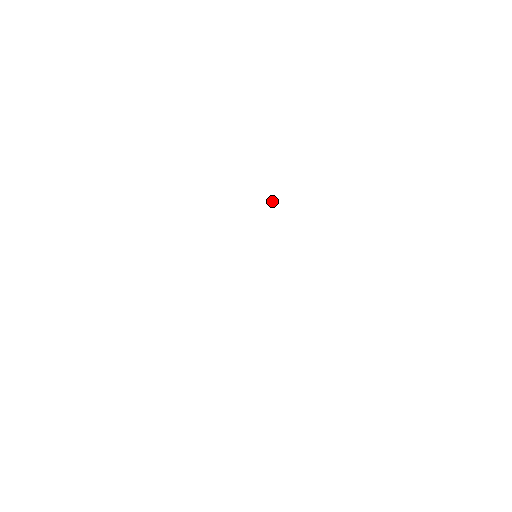
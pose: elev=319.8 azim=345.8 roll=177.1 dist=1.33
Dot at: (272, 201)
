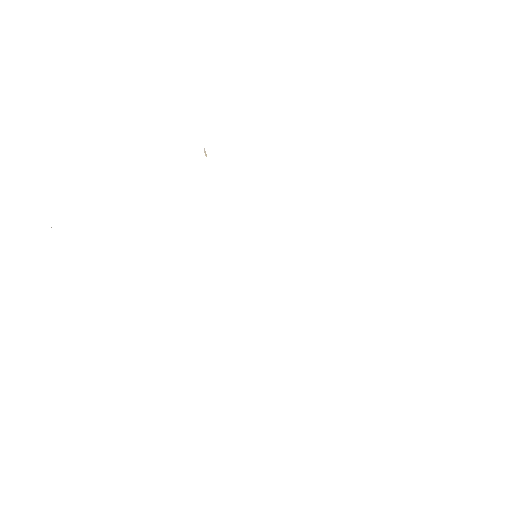
Dot at: (205, 153)
